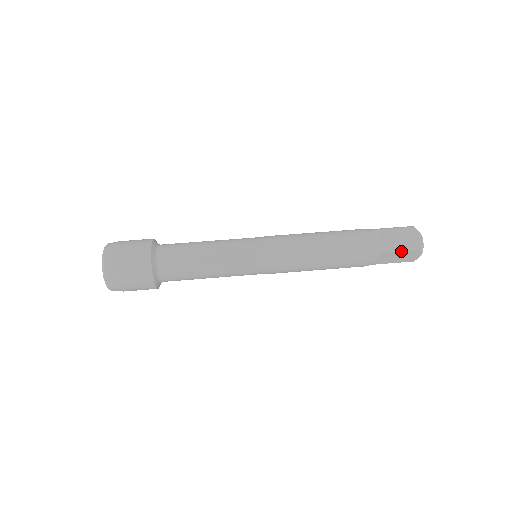
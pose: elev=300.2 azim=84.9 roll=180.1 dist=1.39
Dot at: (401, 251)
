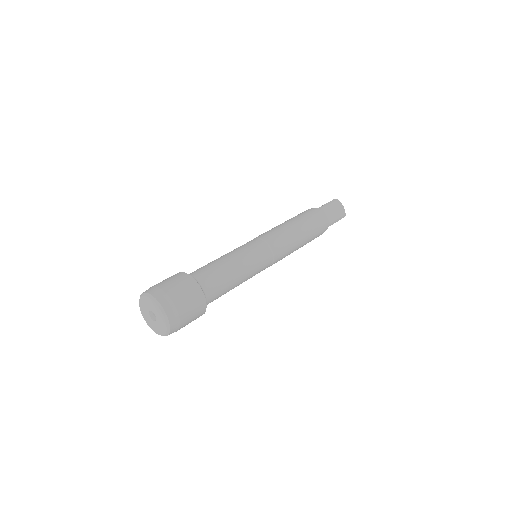
Dot at: (337, 221)
